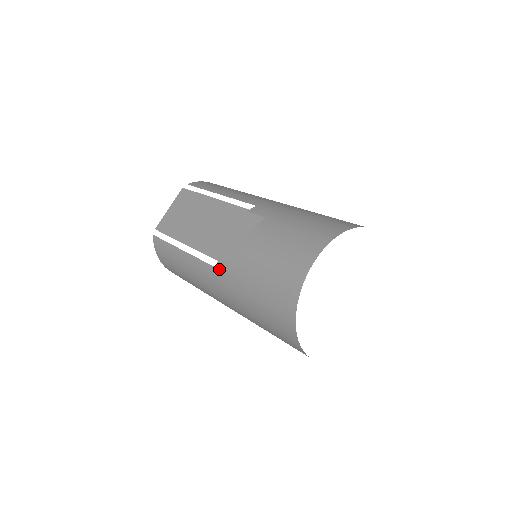
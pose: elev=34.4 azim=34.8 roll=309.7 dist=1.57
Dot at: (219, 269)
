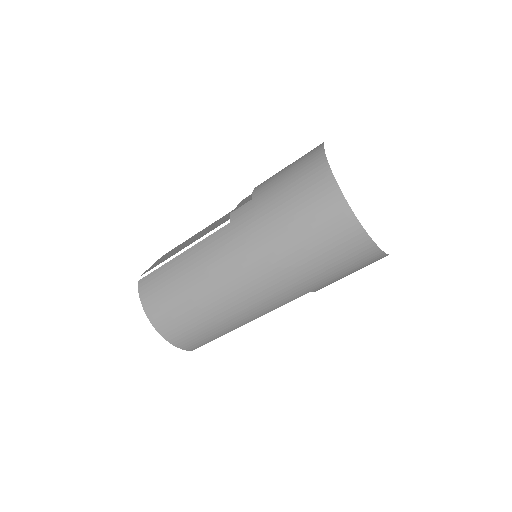
Dot at: (233, 220)
